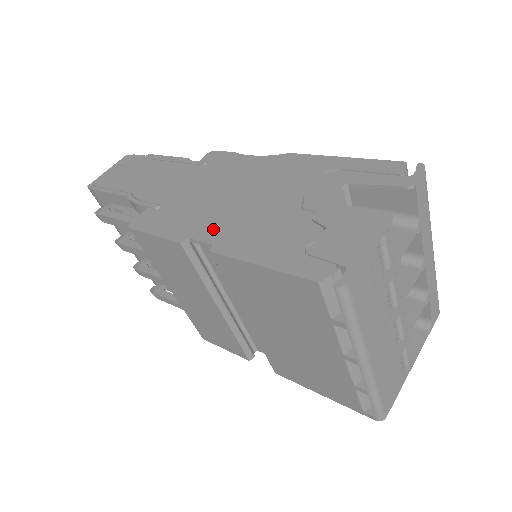
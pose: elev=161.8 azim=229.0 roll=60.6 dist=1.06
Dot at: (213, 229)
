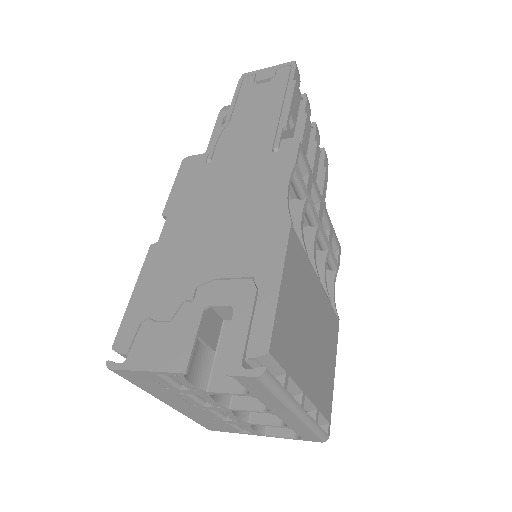
Dot at: (176, 229)
